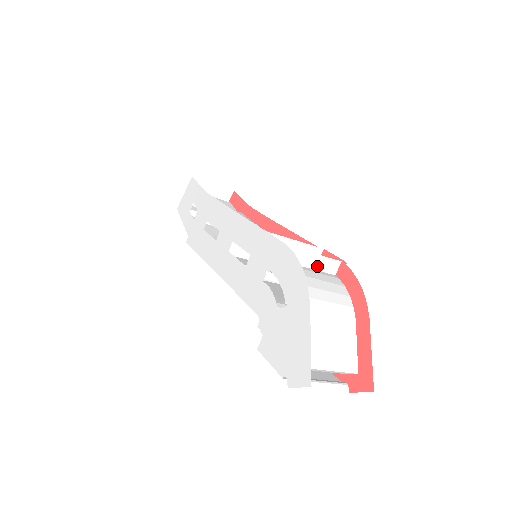
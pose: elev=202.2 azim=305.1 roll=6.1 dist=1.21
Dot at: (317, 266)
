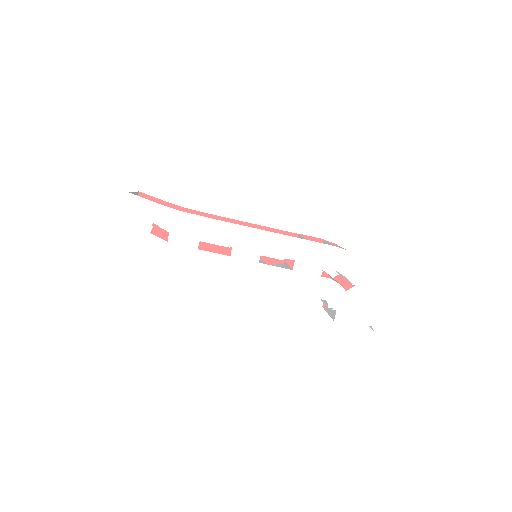
Dot at: occluded
